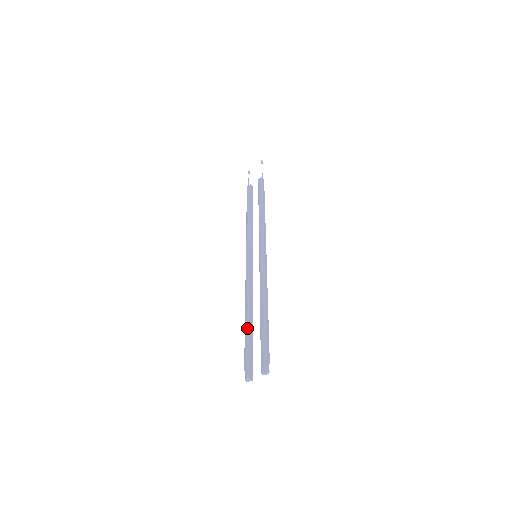
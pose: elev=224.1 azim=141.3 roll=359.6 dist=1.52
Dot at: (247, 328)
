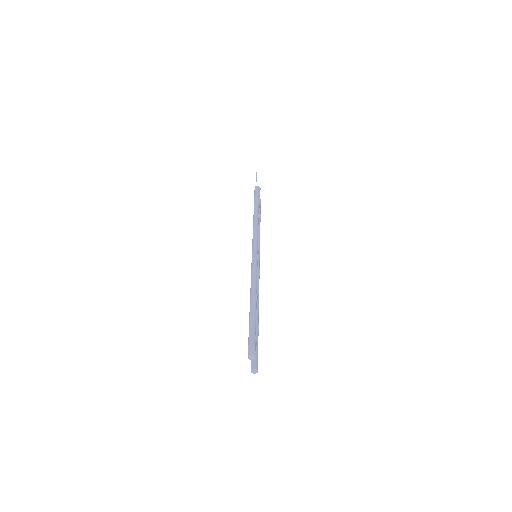
Dot at: occluded
